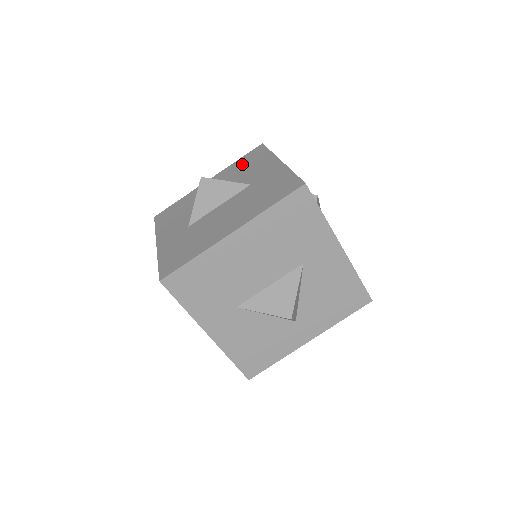
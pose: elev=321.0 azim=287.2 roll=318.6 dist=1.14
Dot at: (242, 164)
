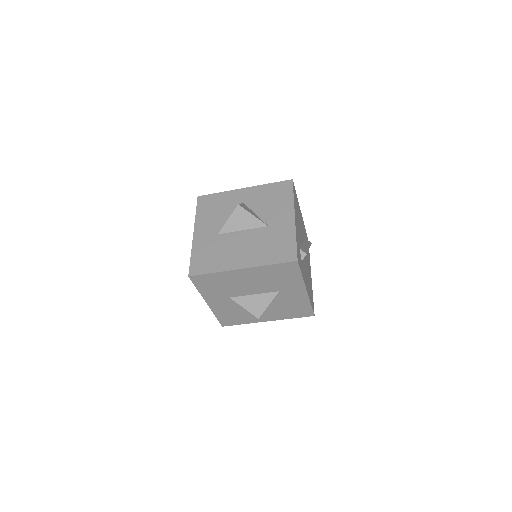
Dot at: (271, 193)
